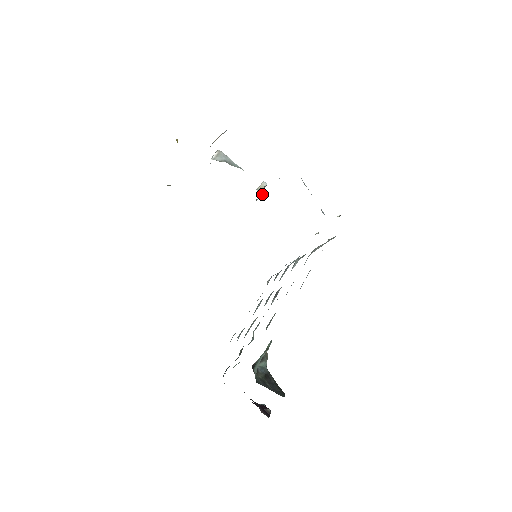
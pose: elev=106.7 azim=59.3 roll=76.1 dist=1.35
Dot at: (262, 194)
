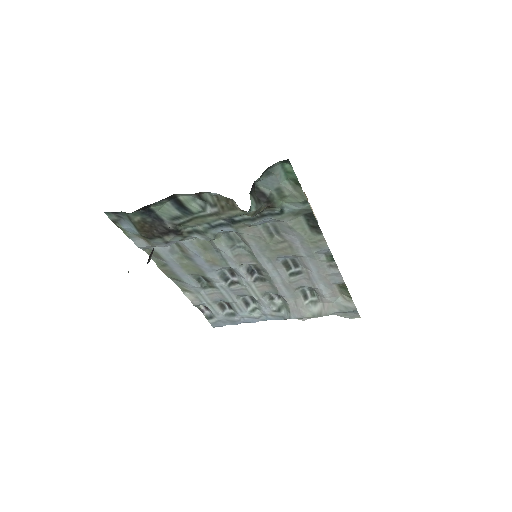
Dot at: occluded
